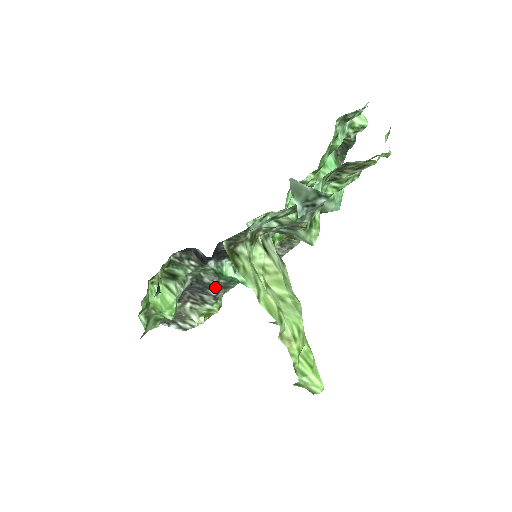
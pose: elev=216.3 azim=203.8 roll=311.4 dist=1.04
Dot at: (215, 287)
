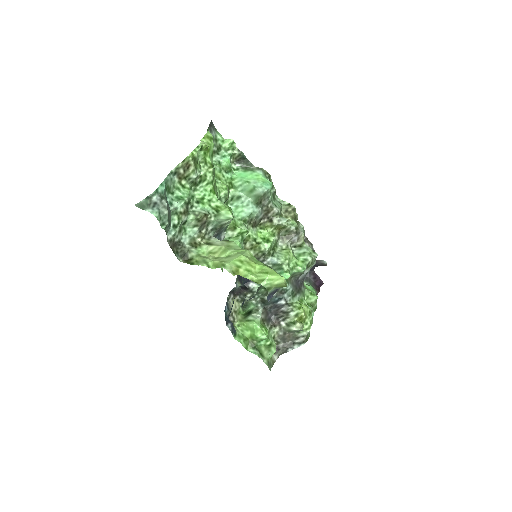
Dot at: (276, 297)
